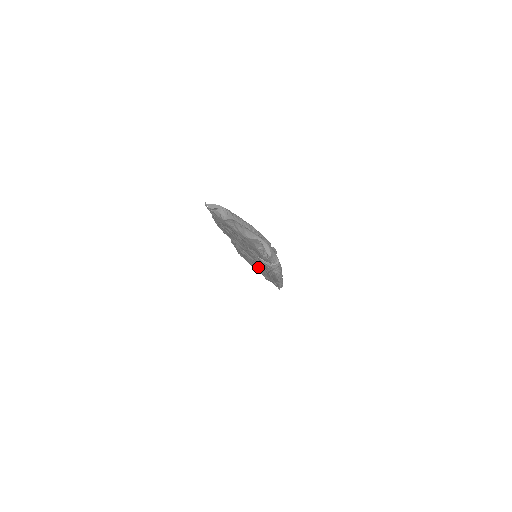
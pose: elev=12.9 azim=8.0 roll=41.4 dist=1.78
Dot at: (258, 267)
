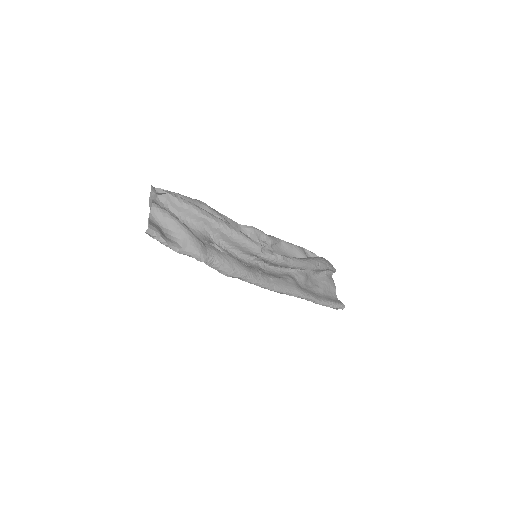
Dot at: occluded
